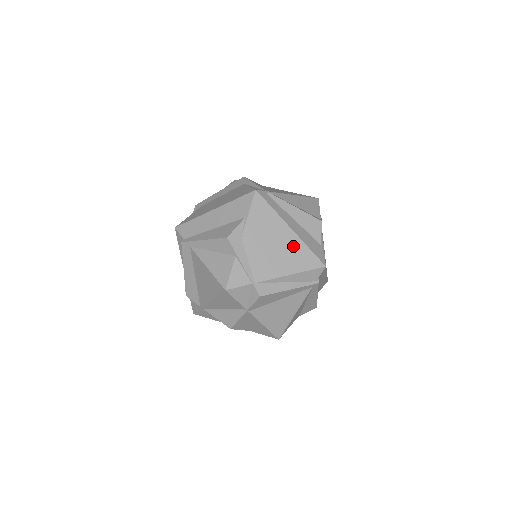
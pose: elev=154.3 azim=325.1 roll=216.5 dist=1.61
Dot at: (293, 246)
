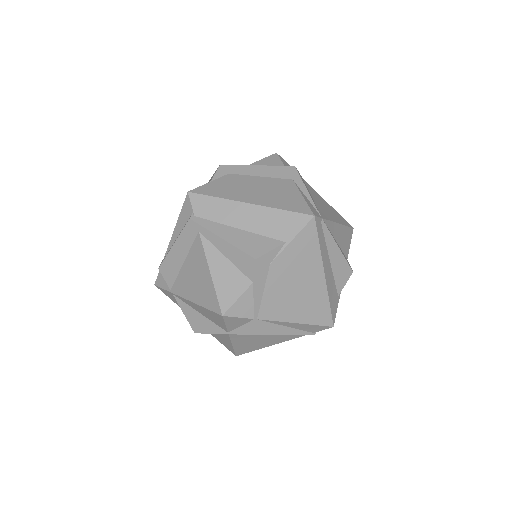
Dot at: (316, 294)
